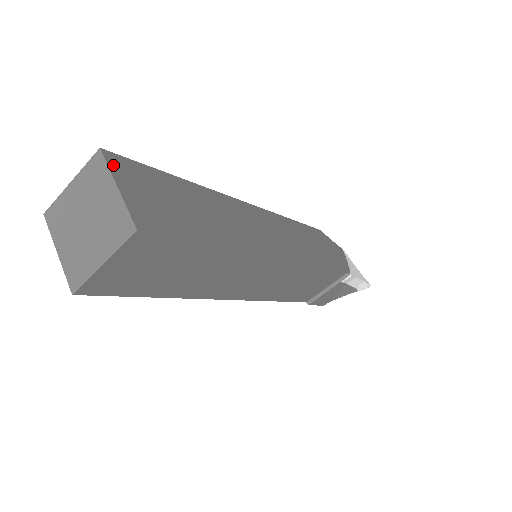
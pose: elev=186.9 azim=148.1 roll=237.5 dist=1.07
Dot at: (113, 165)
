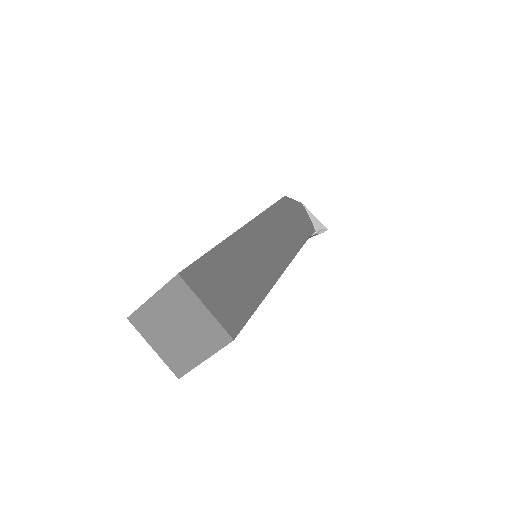
Dot at: (192, 284)
